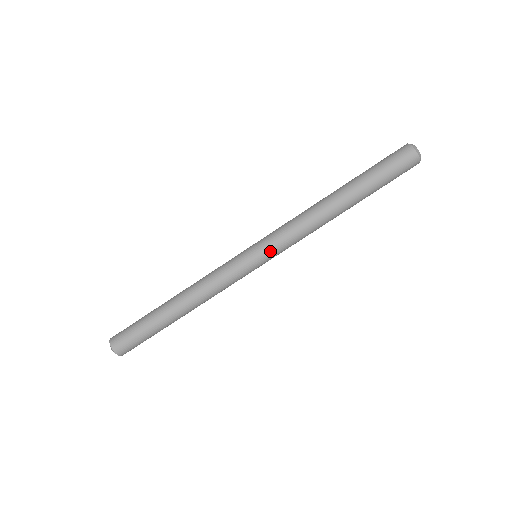
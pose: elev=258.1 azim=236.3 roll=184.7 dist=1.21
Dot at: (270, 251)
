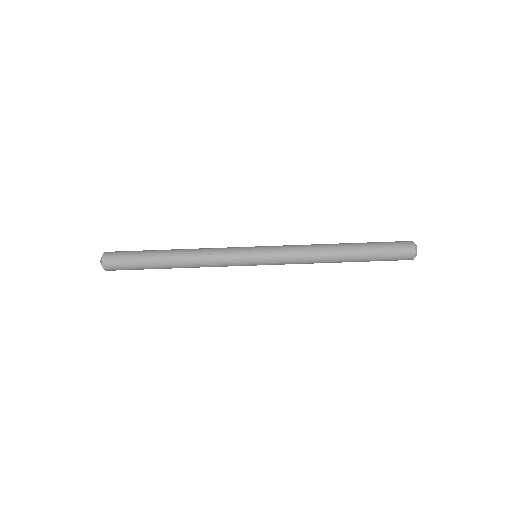
Dot at: (270, 259)
